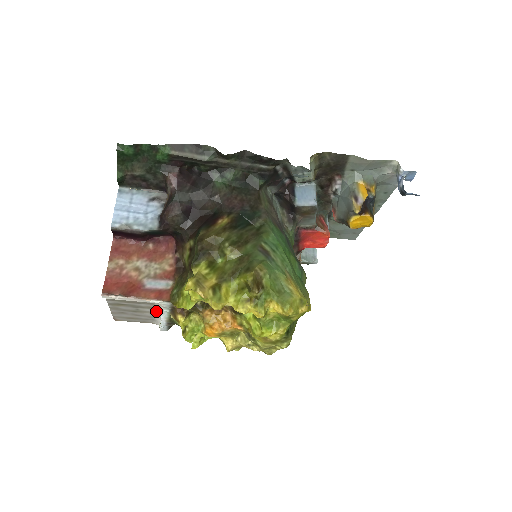
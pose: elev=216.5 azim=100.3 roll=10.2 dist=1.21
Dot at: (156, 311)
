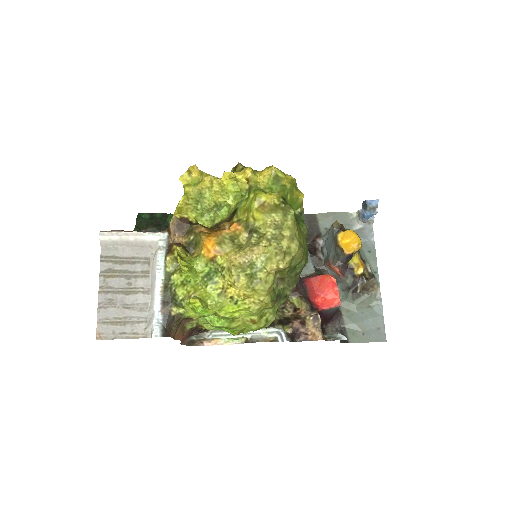
Dot at: (151, 284)
